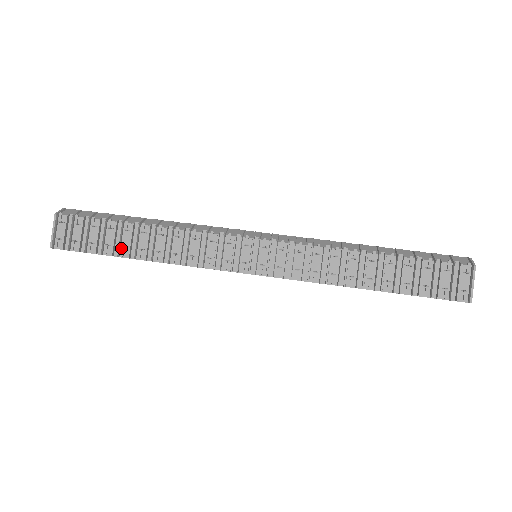
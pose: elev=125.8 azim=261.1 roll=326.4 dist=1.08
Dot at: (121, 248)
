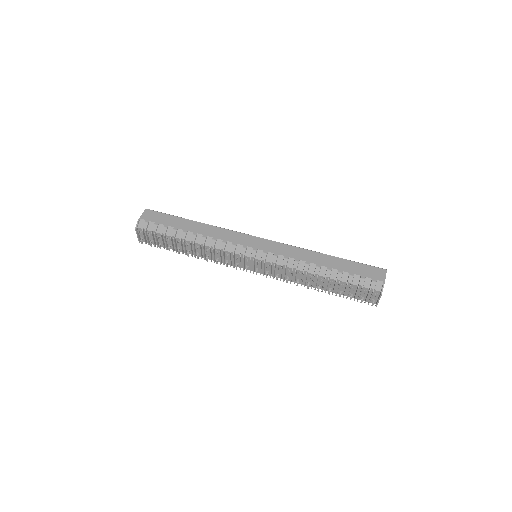
Dot at: (177, 248)
